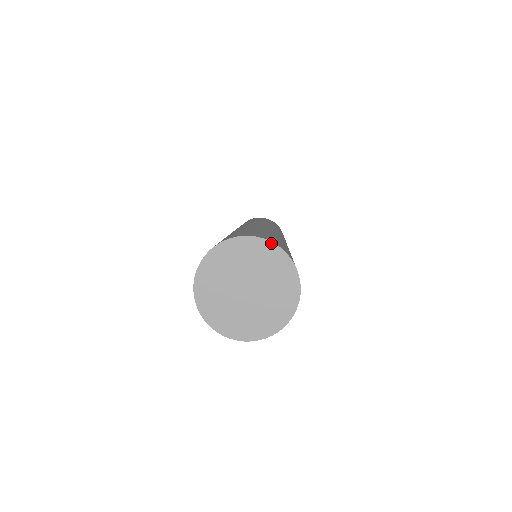
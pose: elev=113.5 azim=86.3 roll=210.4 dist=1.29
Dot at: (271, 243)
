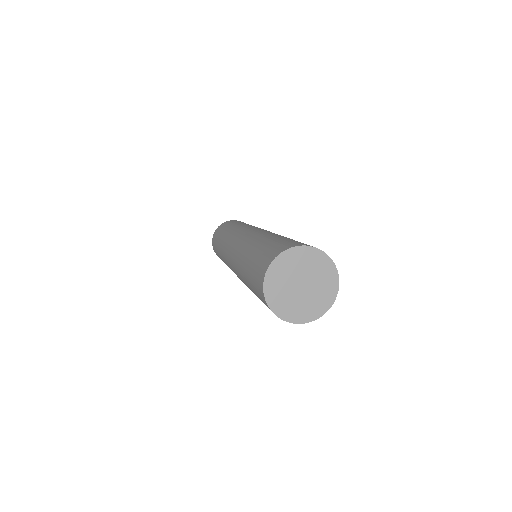
Dot at: (295, 248)
